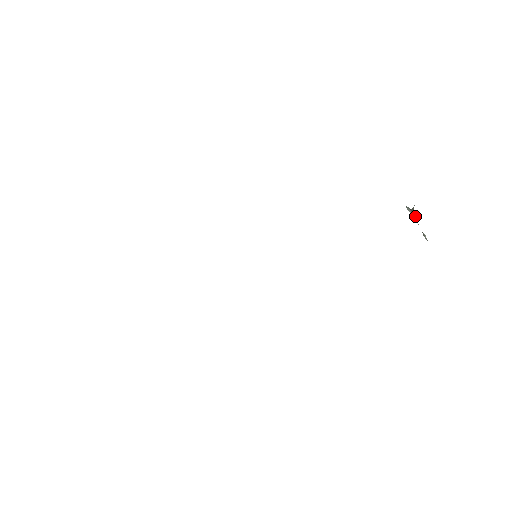
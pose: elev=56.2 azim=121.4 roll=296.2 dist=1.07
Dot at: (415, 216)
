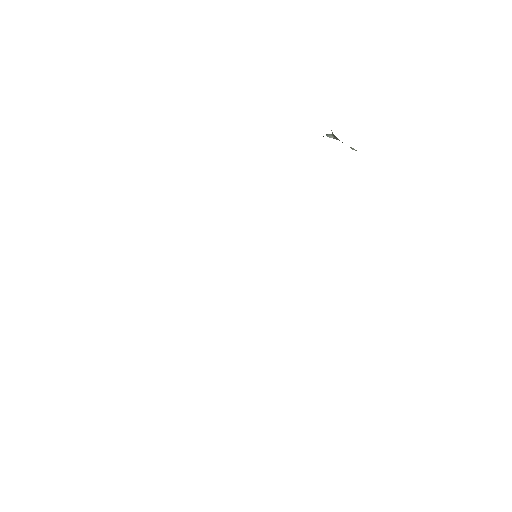
Dot at: (337, 138)
